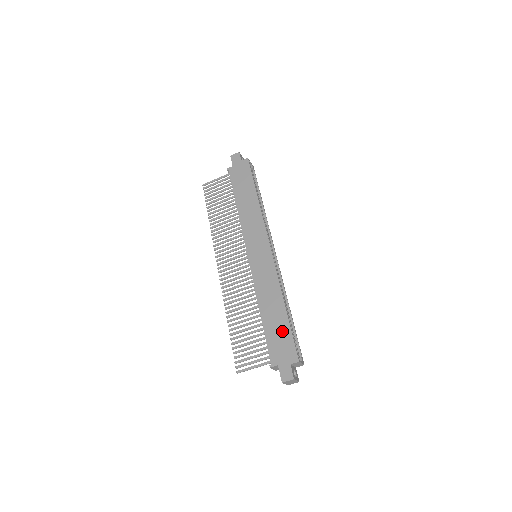
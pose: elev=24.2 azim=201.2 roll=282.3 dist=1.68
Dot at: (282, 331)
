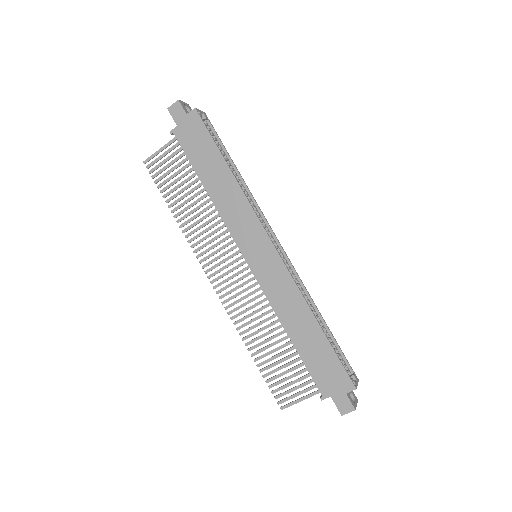
Dot at: (324, 355)
